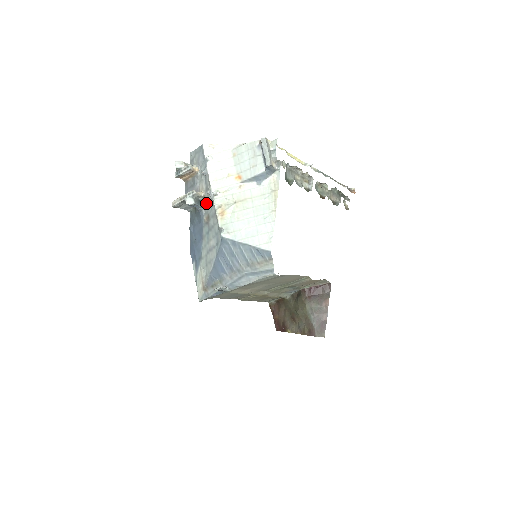
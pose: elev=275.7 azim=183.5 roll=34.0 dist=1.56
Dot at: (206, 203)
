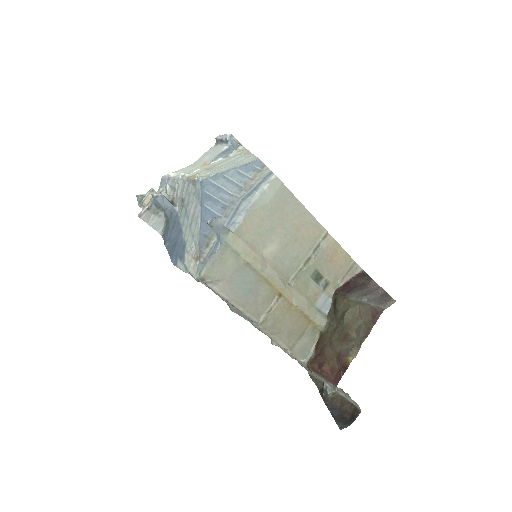
Dot at: (177, 198)
